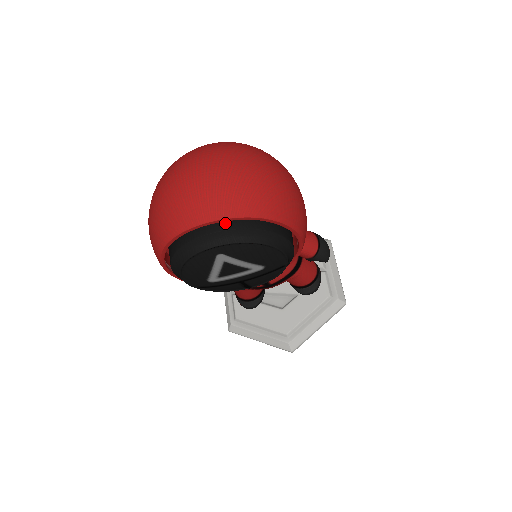
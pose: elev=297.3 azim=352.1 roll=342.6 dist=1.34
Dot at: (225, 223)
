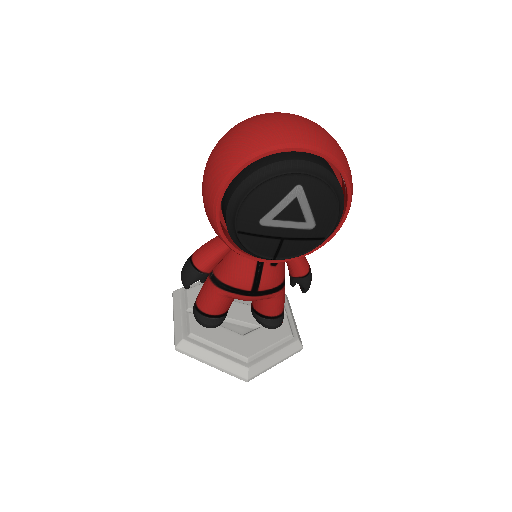
Dot at: (315, 159)
